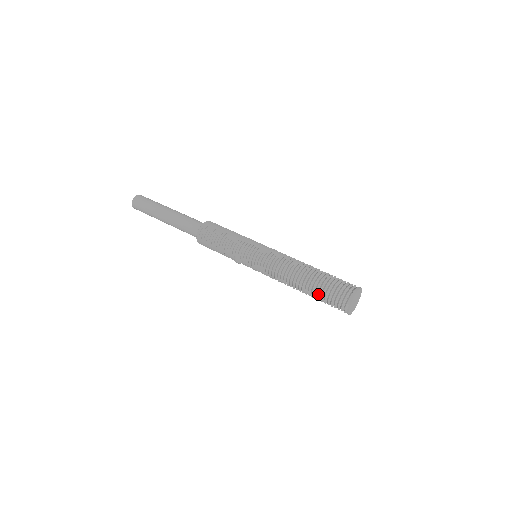
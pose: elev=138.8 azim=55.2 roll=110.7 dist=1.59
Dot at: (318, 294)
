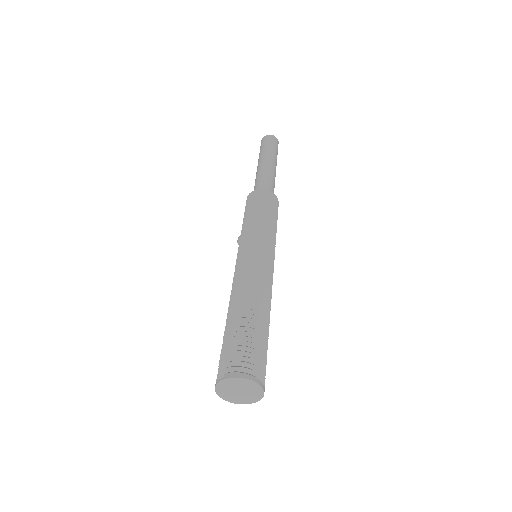
Dot at: (227, 334)
